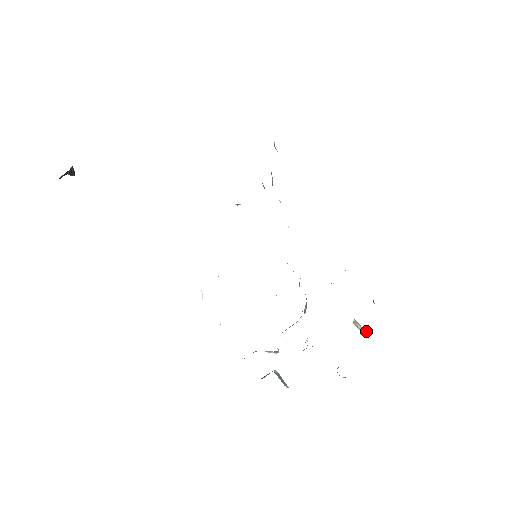
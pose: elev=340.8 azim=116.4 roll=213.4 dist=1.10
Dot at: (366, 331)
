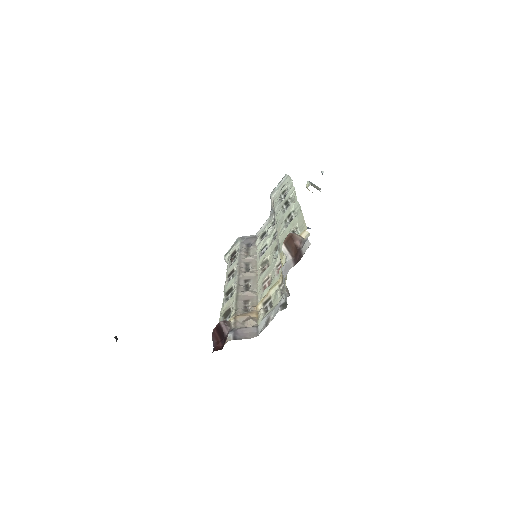
Dot at: occluded
